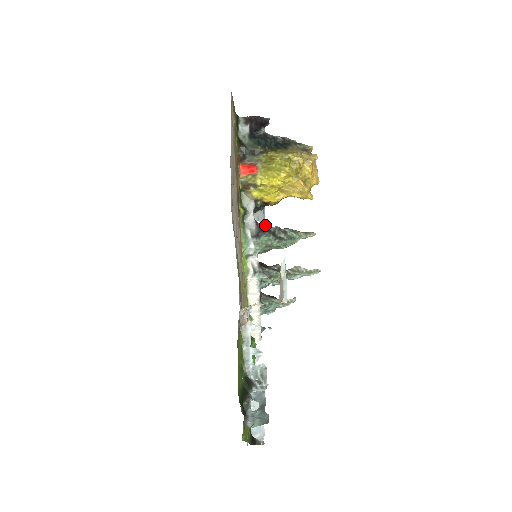
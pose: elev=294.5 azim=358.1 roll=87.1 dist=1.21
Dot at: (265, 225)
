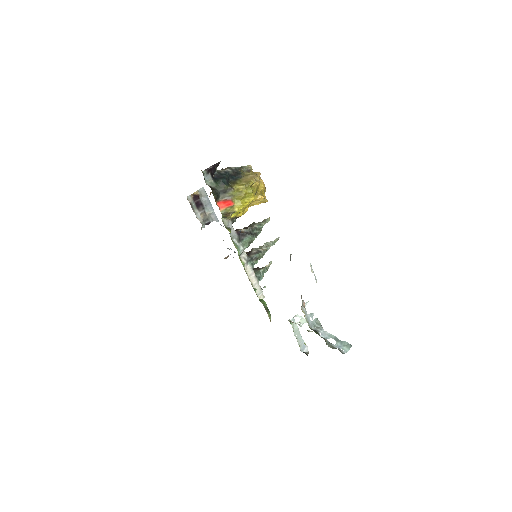
Dot at: (242, 230)
